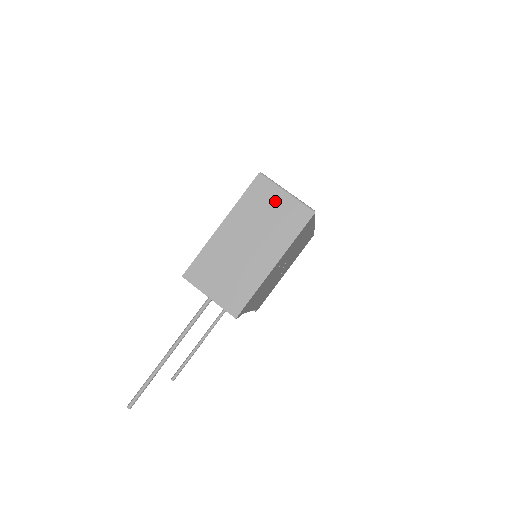
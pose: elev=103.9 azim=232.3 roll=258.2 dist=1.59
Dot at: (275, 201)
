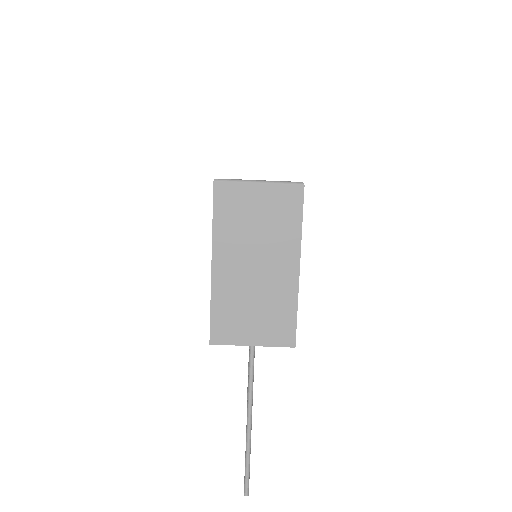
Dot at: (253, 201)
